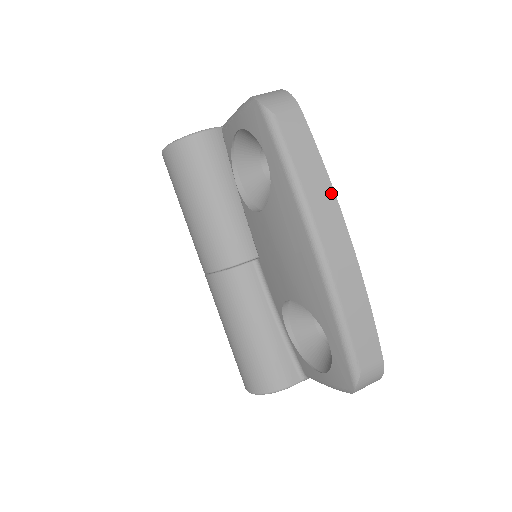
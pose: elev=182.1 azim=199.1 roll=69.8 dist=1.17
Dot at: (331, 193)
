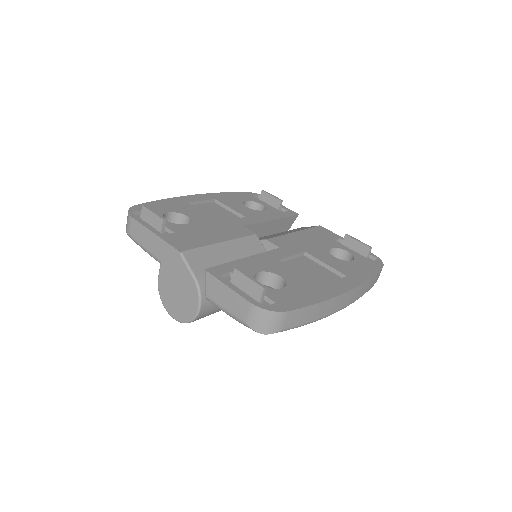
Dot at: (332, 300)
